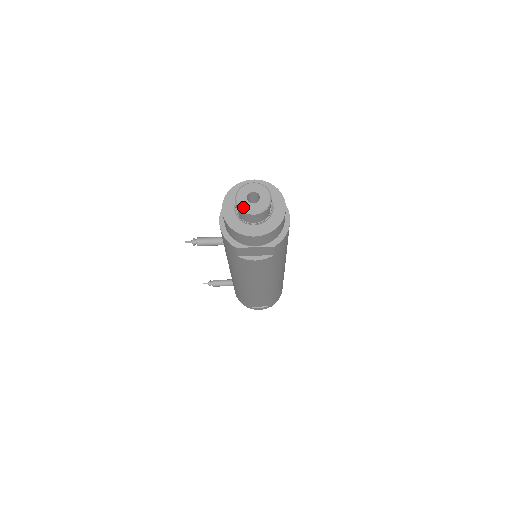
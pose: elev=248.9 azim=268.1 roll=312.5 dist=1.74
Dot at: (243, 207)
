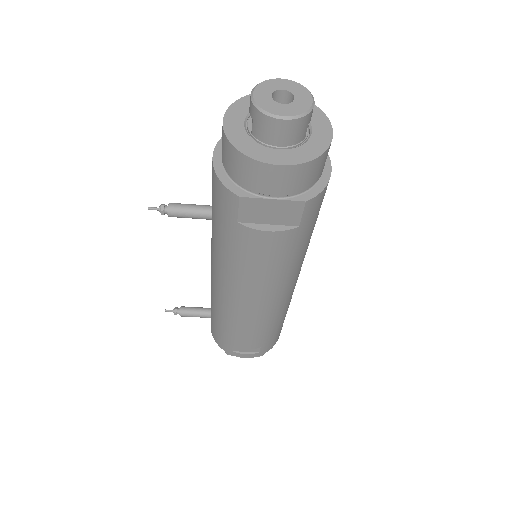
Dot at: (264, 106)
